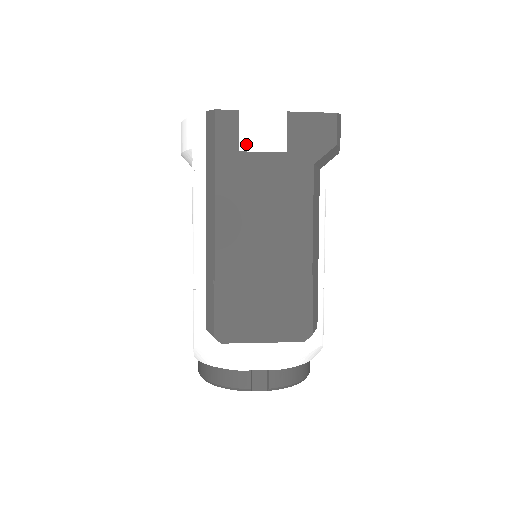
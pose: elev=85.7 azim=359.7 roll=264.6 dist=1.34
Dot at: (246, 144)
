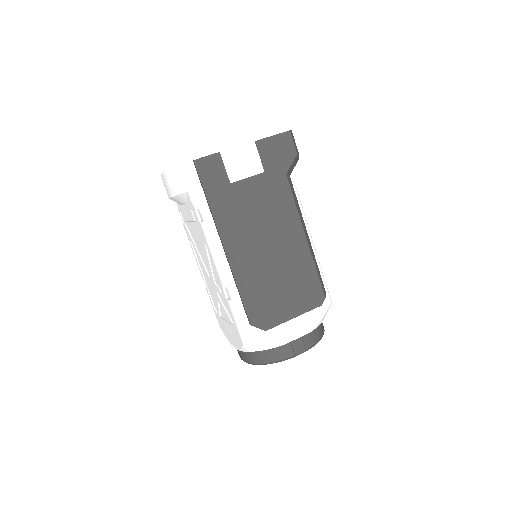
Dot at: (234, 176)
